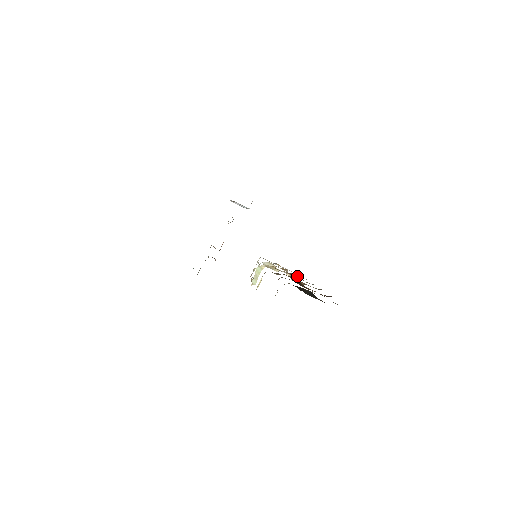
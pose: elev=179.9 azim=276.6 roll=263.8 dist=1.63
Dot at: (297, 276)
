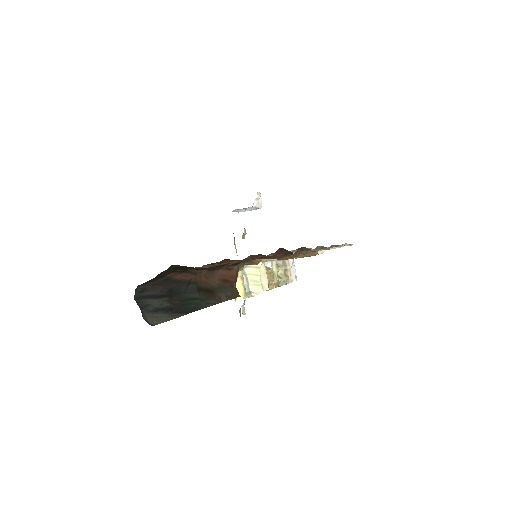
Dot at: (332, 248)
